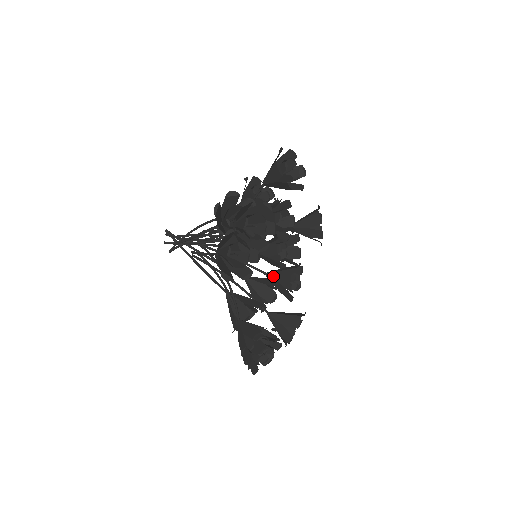
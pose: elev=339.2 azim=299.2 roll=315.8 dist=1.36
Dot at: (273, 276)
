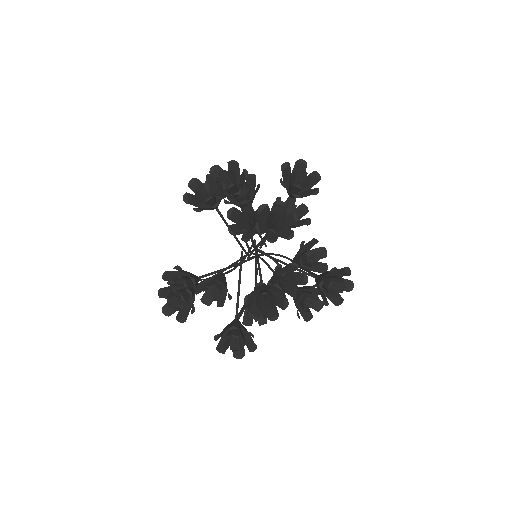
Dot at: (260, 289)
